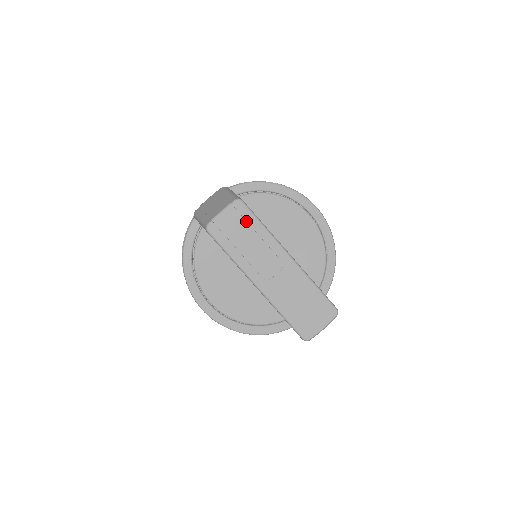
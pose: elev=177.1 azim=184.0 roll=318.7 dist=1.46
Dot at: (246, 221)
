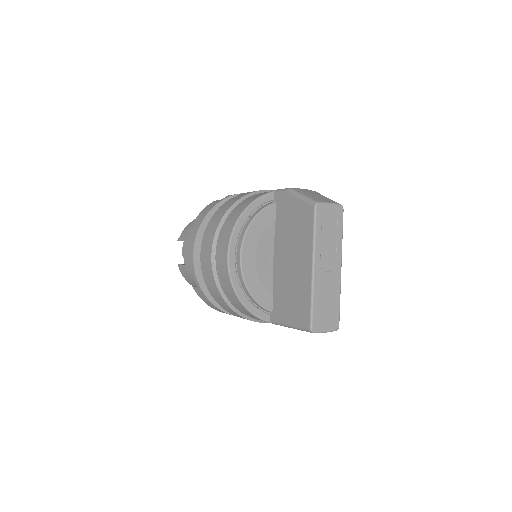
Dot at: (337, 223)
